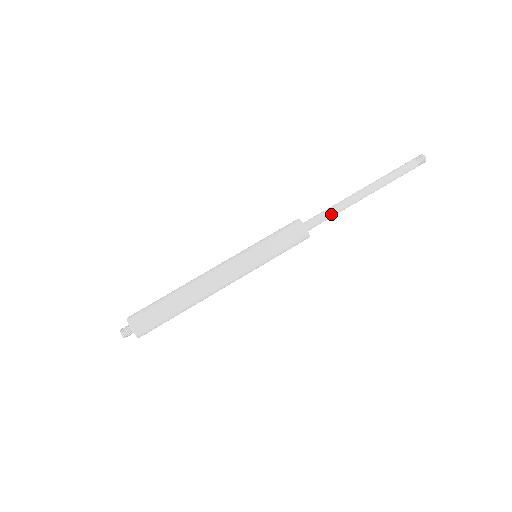
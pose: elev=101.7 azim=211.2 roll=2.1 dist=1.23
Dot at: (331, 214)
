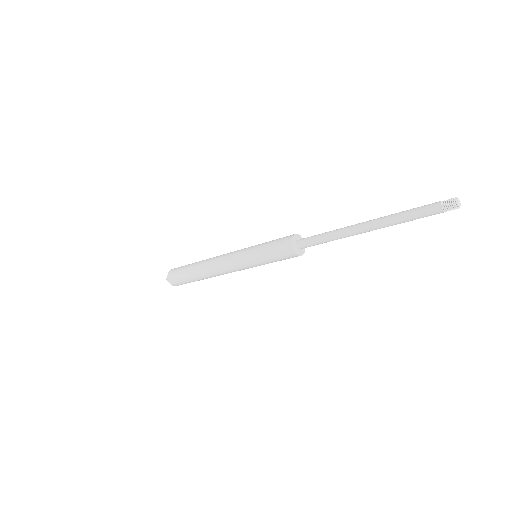
Dot at: (323, 236)
